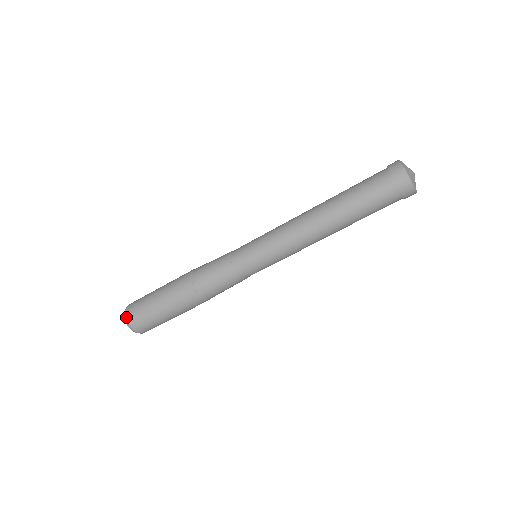
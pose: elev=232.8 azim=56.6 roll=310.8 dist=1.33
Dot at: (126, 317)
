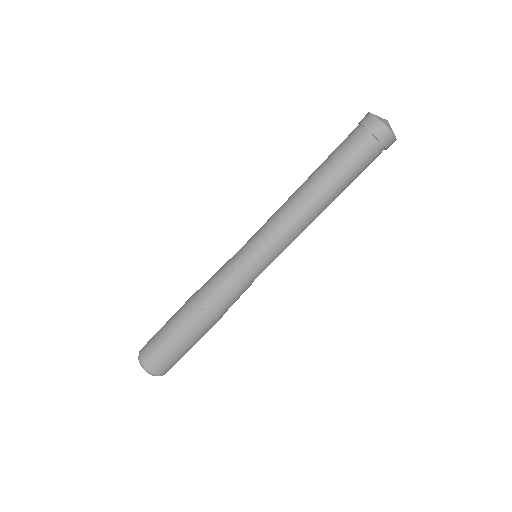
Dot at: (141, 361)
